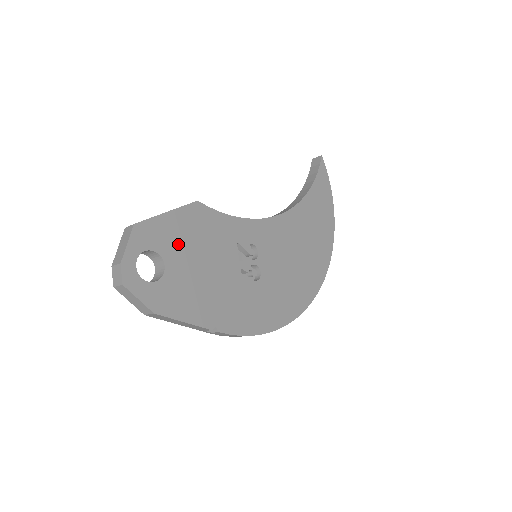
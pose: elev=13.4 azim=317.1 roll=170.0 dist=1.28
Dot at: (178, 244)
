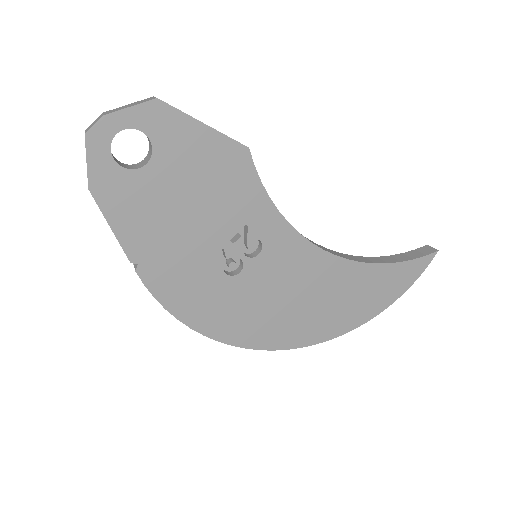
Dot at: (183, 161)
